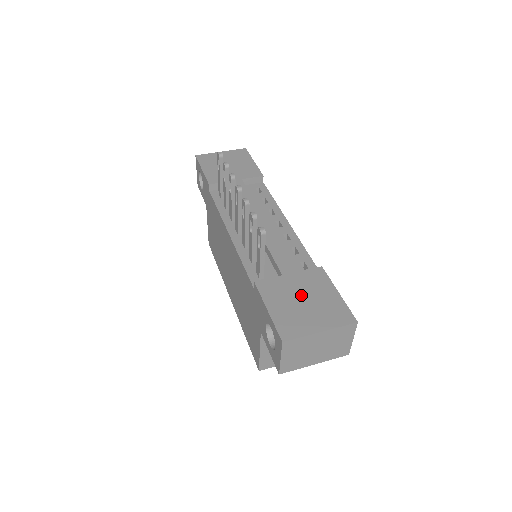
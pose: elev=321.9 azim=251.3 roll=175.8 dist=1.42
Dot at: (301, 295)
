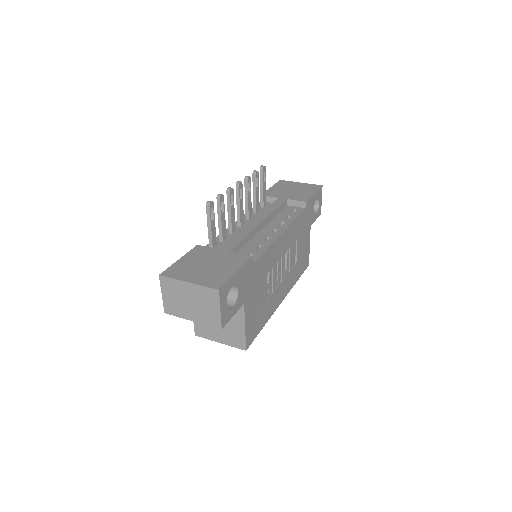
Dot at: (211, 262)
